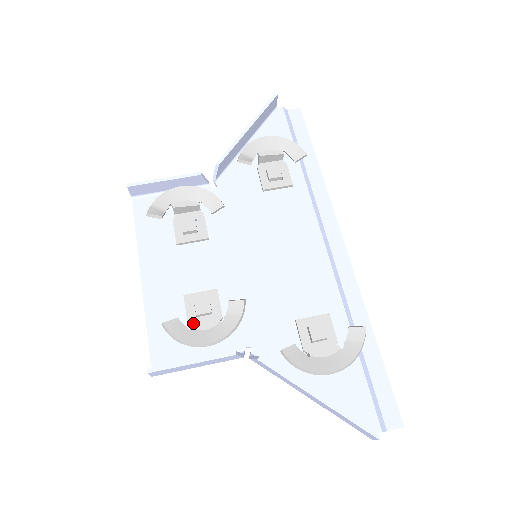
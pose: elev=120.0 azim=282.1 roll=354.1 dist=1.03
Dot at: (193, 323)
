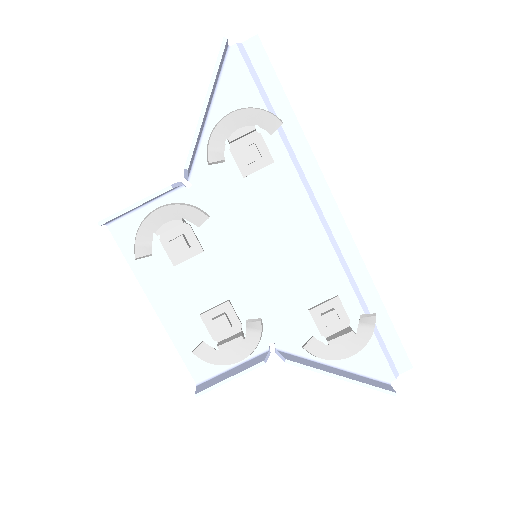
Dot at: (217, 338)
